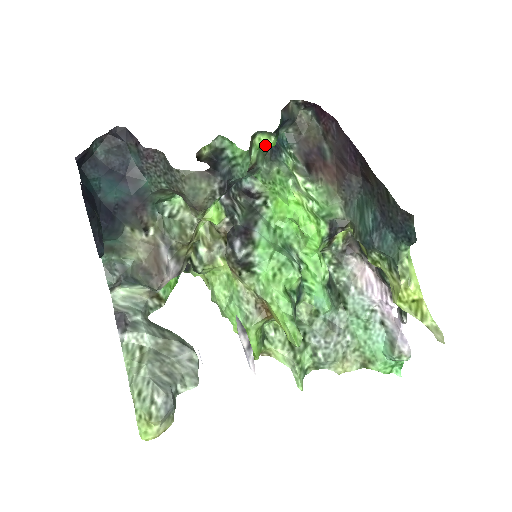
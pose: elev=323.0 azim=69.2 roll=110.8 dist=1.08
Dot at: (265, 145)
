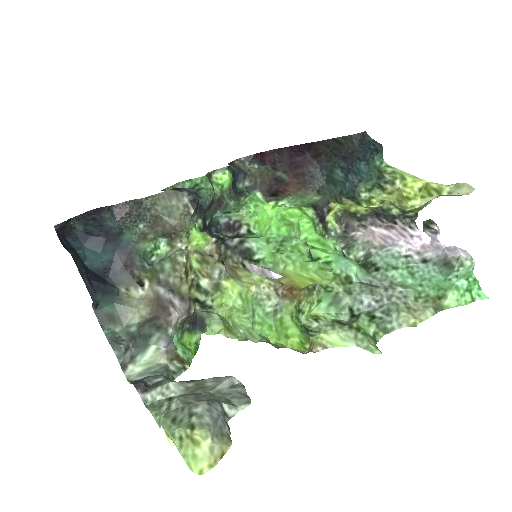
Dot at: (223, 181)
